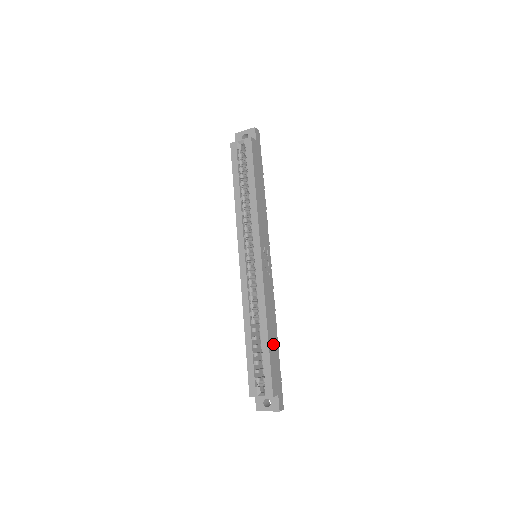
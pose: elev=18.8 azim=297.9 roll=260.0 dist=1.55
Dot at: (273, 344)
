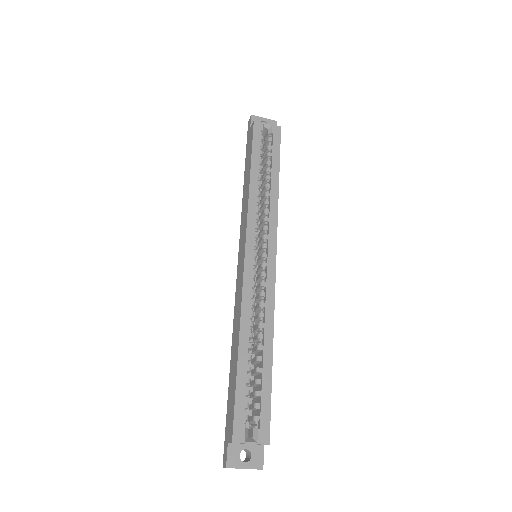
Dot at: occluded
